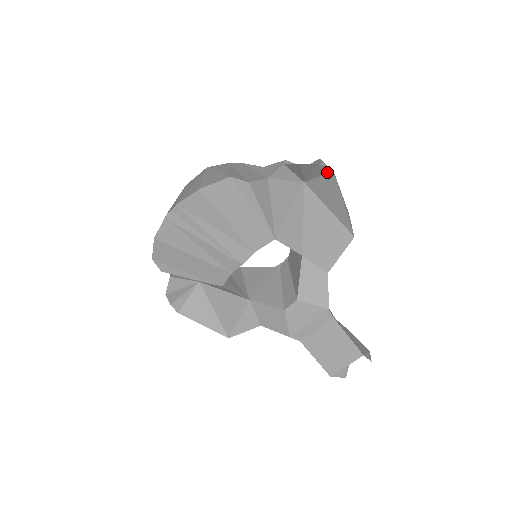
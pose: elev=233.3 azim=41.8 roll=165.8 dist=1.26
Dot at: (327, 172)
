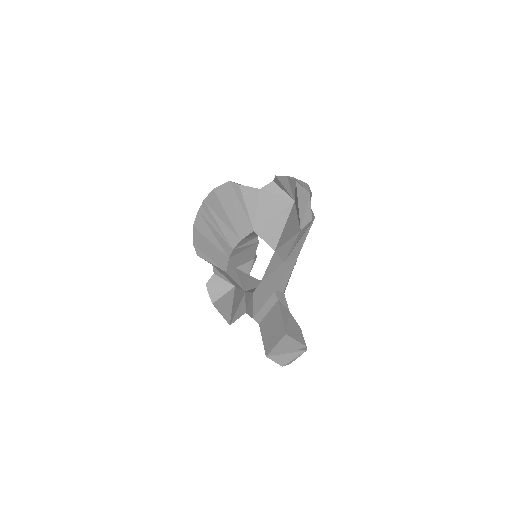
Dot at: (295, 184)
